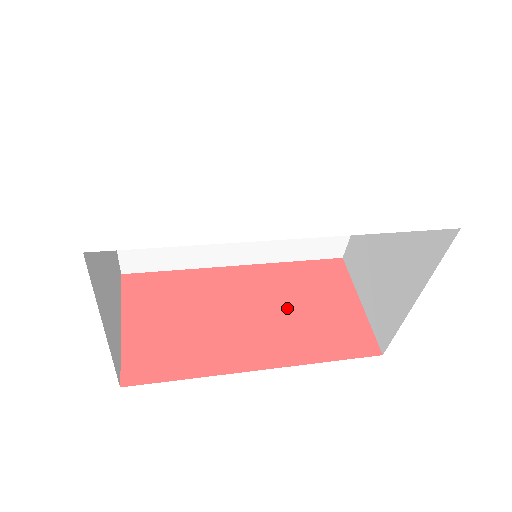
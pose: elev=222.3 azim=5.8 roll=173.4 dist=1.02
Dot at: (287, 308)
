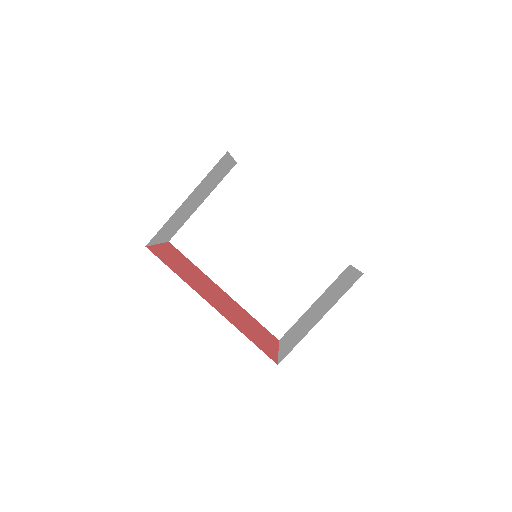
Dot at: (239, 316)
